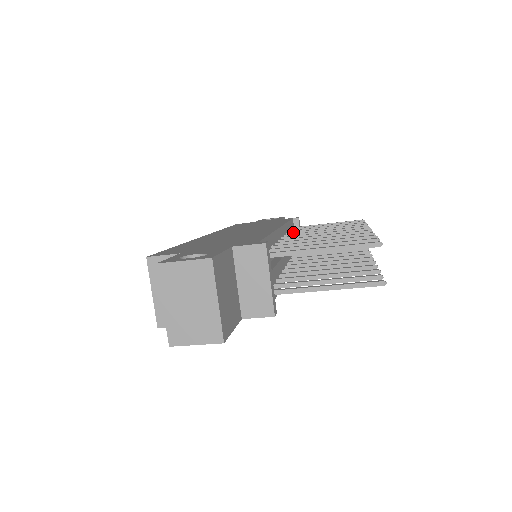
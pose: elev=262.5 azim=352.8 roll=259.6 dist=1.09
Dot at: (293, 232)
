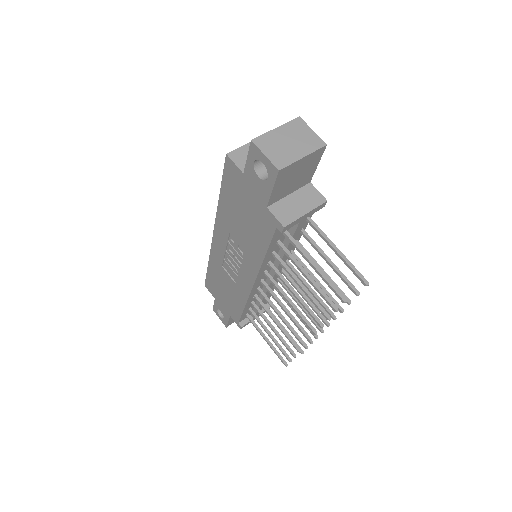
Dot at: occluded
